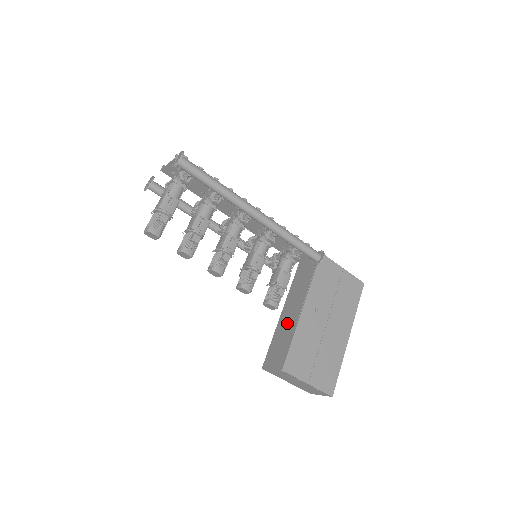
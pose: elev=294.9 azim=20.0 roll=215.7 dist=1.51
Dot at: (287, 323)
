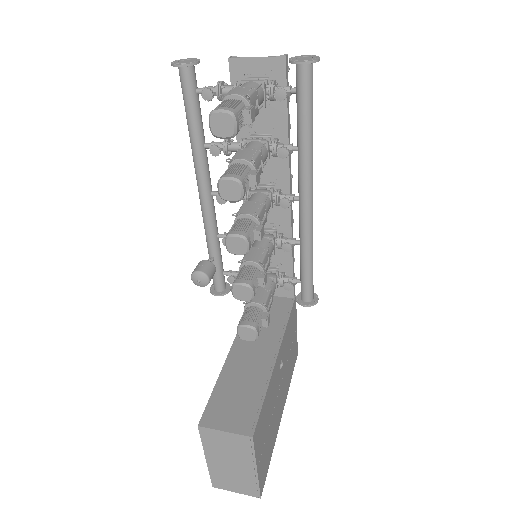
Dot at: (248, 367)
